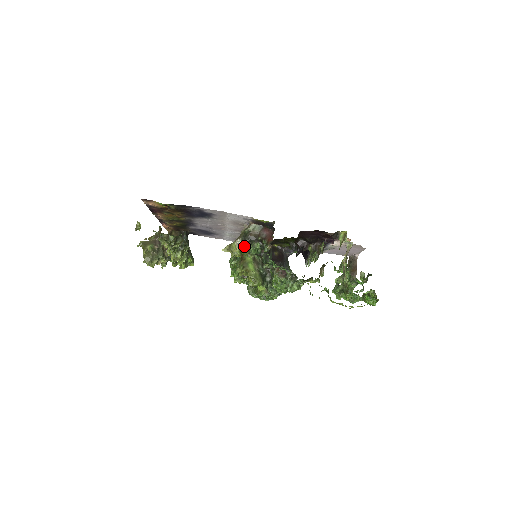
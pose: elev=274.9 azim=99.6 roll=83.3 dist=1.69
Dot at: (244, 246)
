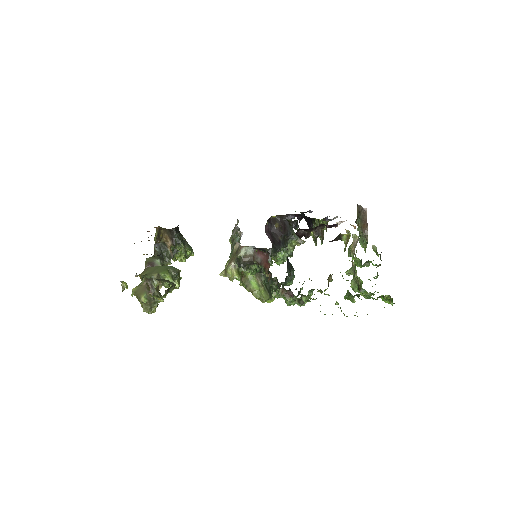
Dot at: (241, 267)
